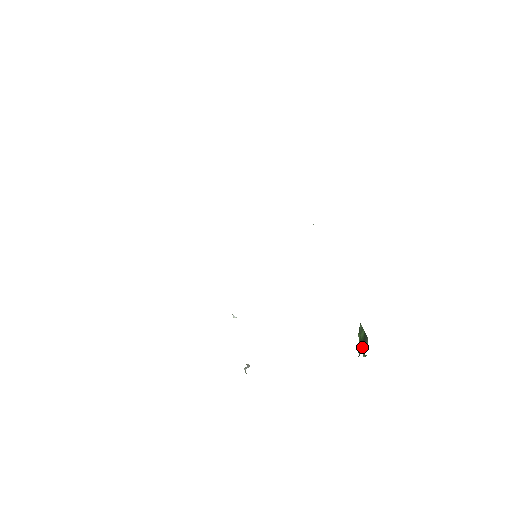
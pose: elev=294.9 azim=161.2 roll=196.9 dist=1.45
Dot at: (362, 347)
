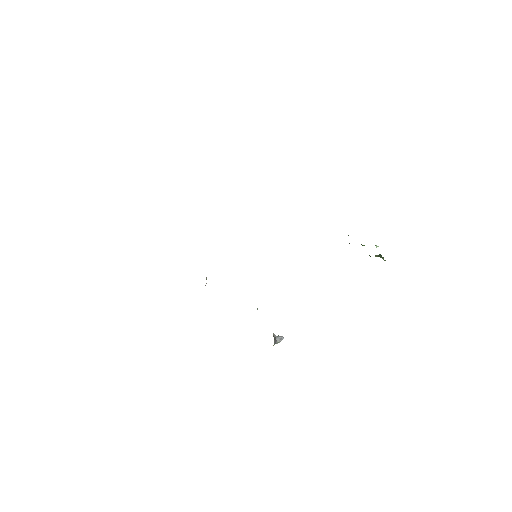
Dot at: occluded
